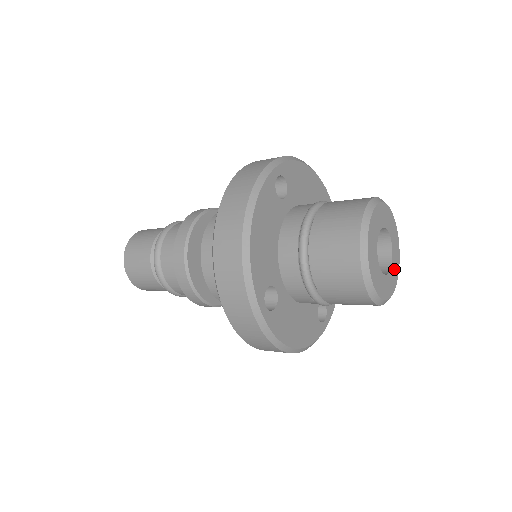
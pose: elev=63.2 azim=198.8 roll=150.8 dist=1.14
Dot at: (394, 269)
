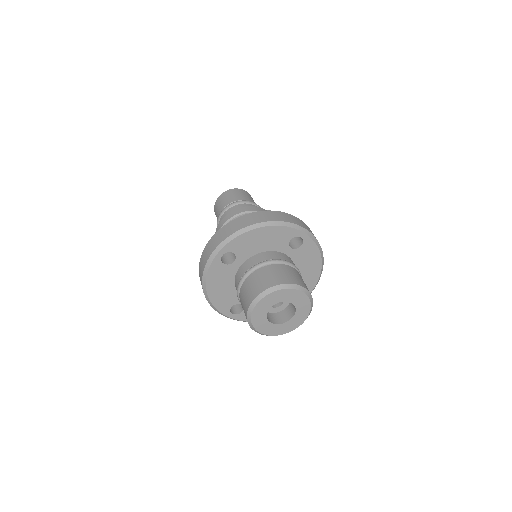
Dot at: (301, 313)
